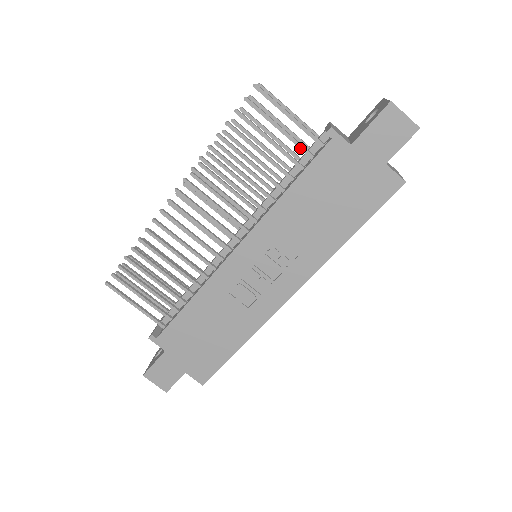
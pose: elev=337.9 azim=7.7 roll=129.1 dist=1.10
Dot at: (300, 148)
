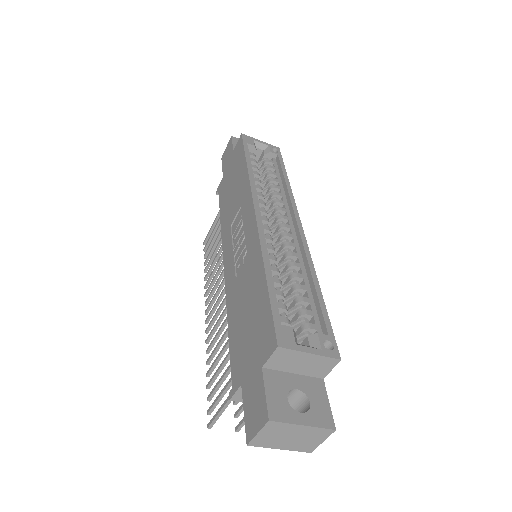
Dot at: occluded
